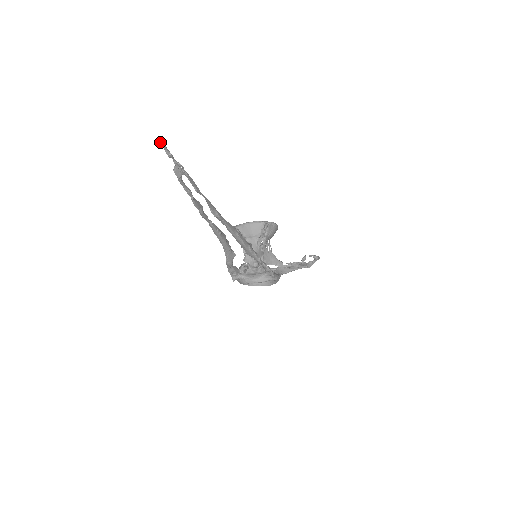
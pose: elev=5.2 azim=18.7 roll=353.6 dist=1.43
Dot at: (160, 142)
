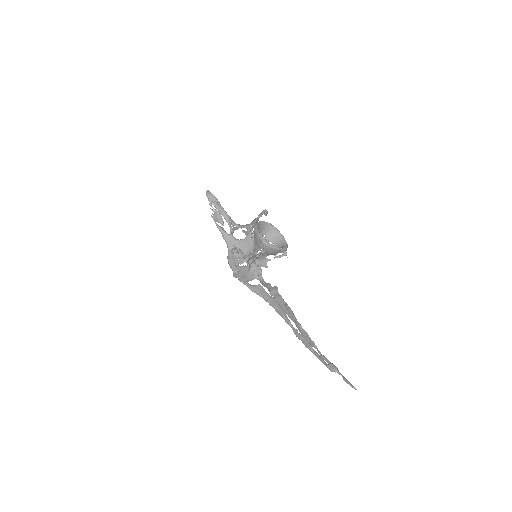
Dot at: occluded
